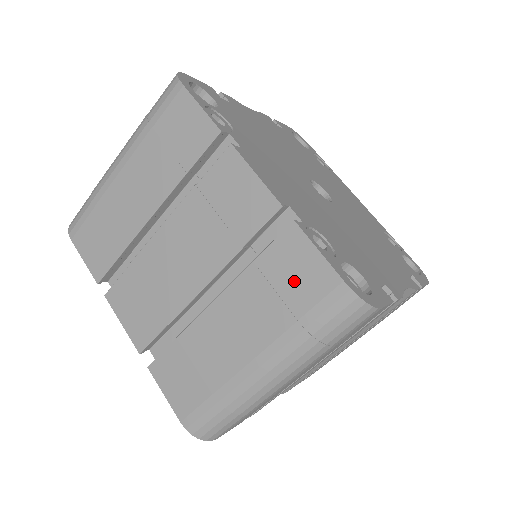
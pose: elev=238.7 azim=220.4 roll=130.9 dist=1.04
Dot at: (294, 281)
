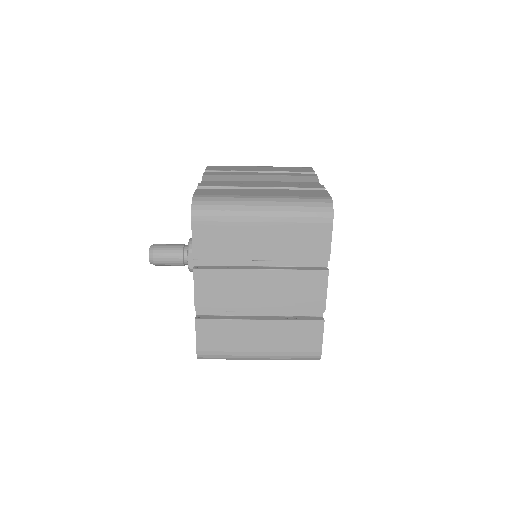
Dot at: (304, 339)
